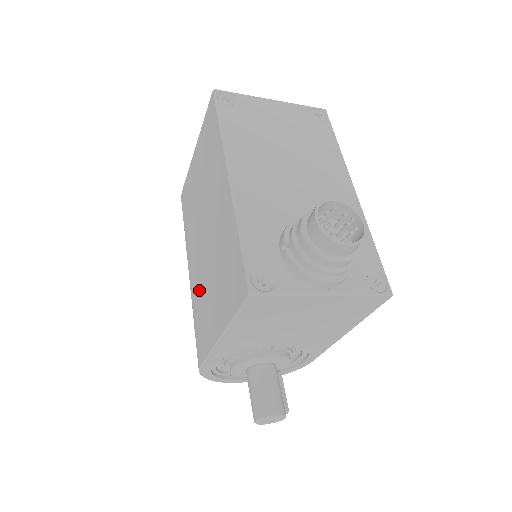
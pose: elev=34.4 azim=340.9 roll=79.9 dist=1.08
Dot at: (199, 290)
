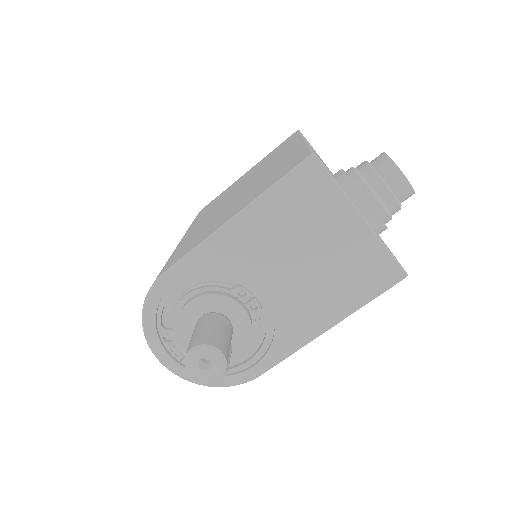
Dot at: (201, 228)
